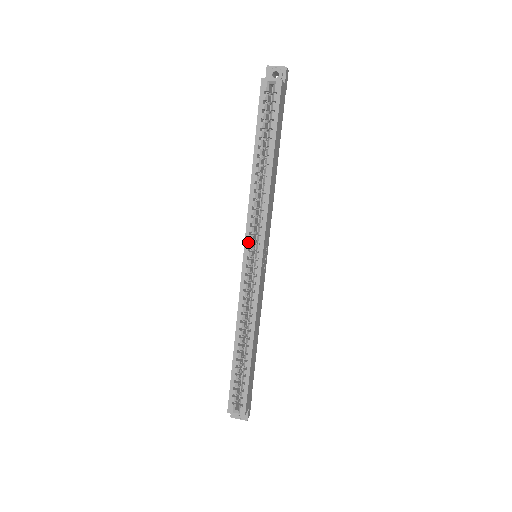
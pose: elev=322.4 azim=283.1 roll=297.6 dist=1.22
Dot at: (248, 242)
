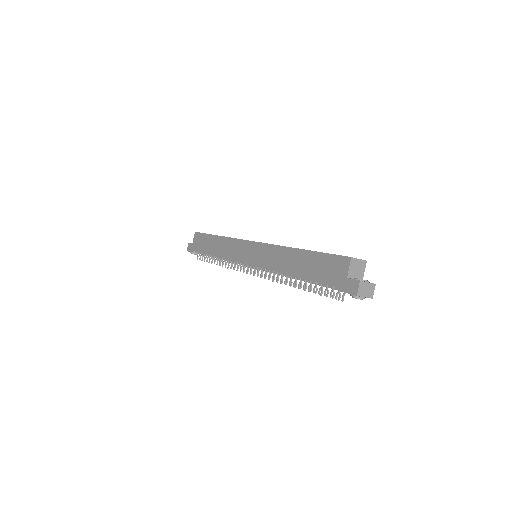
Dot at: occluded
